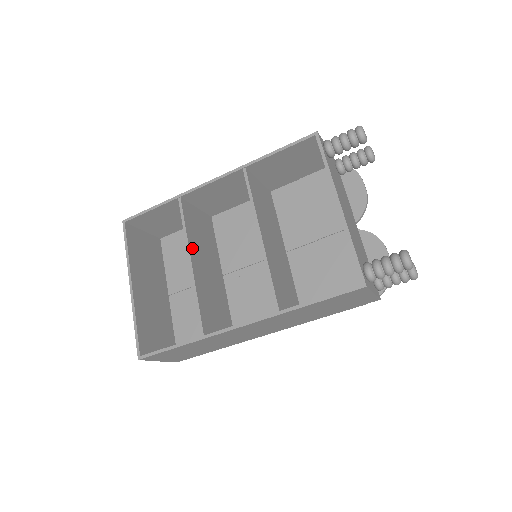
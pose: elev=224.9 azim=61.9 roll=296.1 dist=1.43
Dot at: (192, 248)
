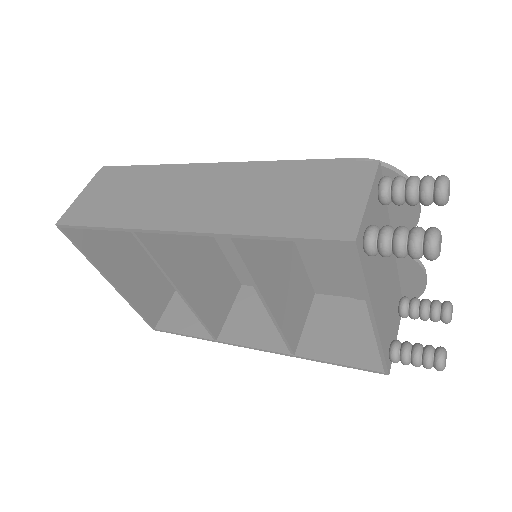
Dot at: (175, 274)
